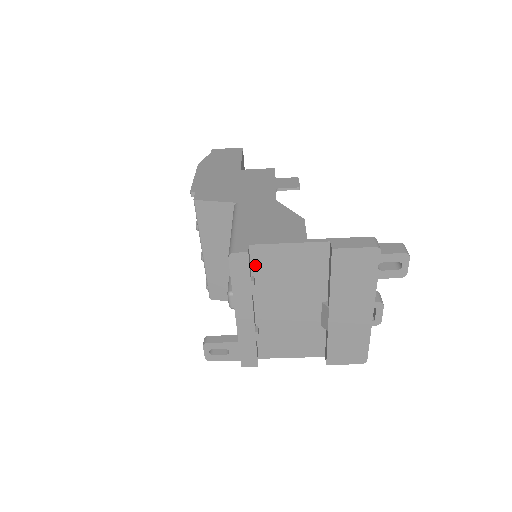
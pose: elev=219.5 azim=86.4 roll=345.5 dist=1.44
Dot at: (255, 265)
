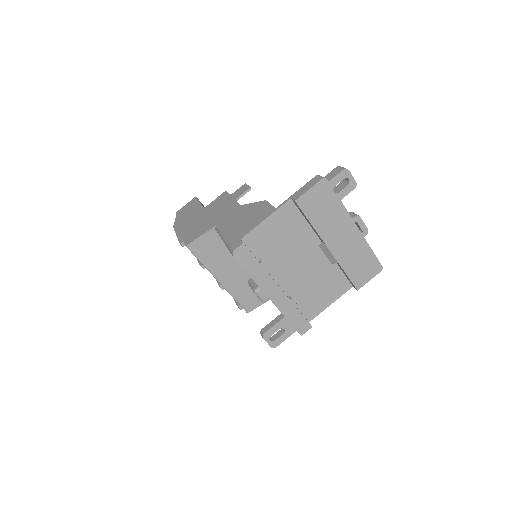
Dot at: (255, 251)
